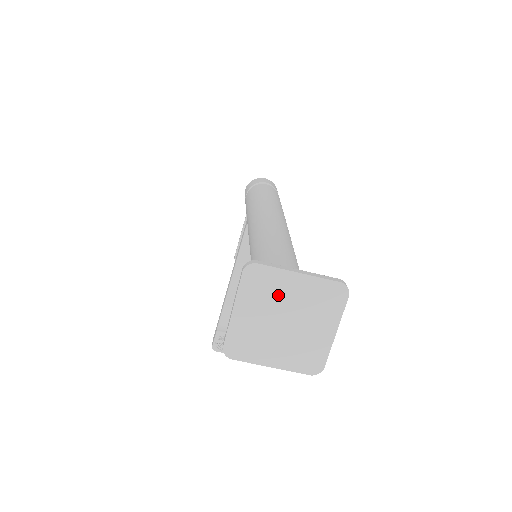
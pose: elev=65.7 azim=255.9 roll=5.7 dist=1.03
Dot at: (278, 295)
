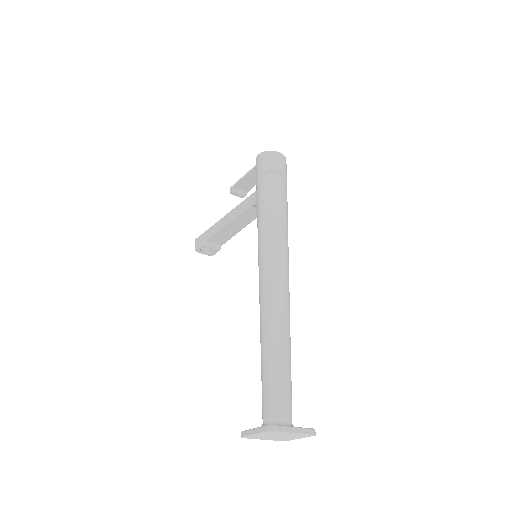
Dot at: (279, 434)
